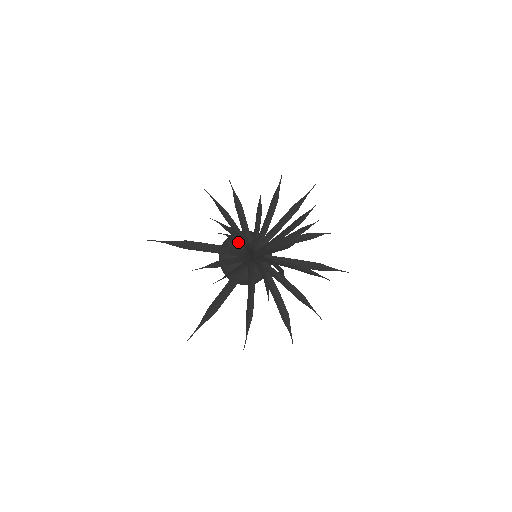
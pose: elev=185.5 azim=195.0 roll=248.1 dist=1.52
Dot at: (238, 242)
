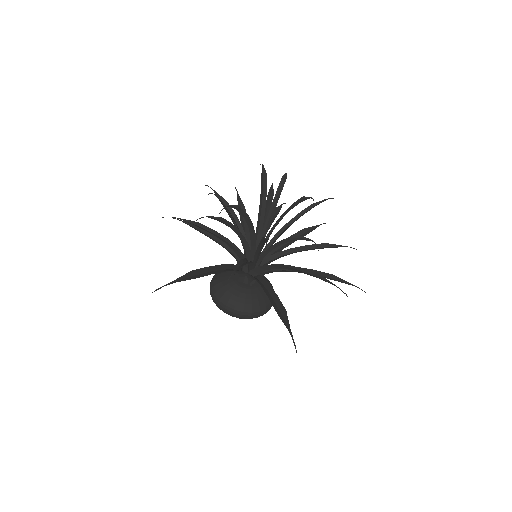
Dot at: (243, 212)
